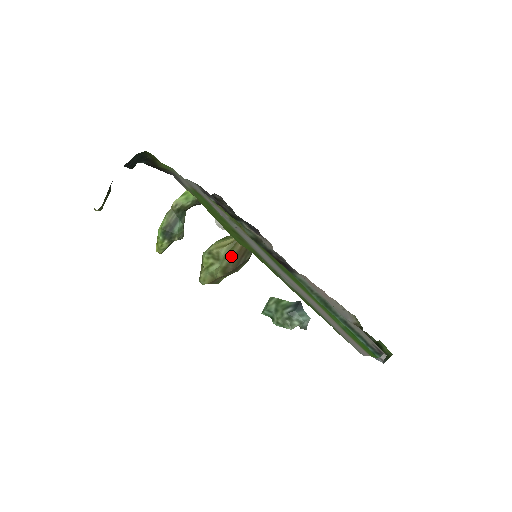
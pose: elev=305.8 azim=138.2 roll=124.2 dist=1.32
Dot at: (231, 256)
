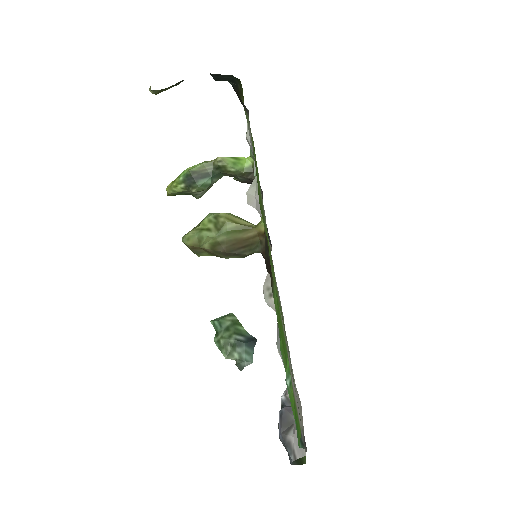
Dot at: (233, 237)
